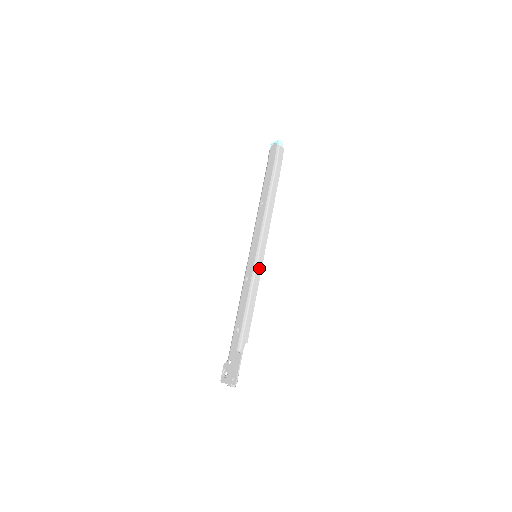
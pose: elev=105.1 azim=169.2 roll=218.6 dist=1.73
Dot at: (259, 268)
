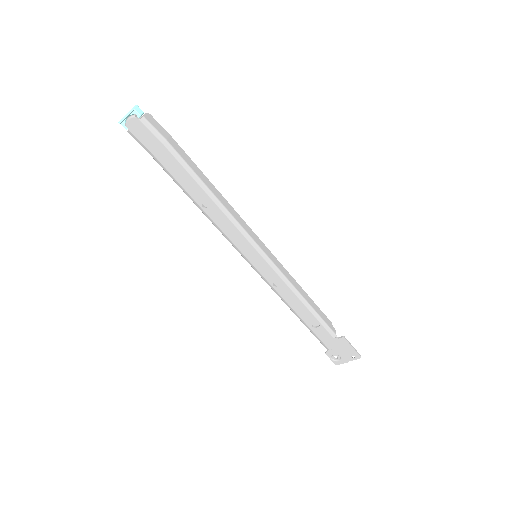
Dot at: (278, 265)
